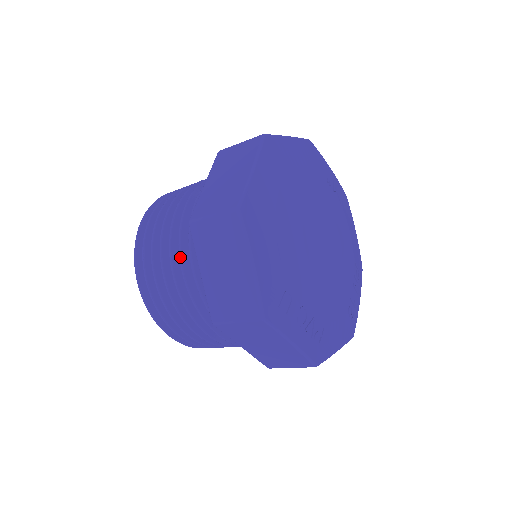
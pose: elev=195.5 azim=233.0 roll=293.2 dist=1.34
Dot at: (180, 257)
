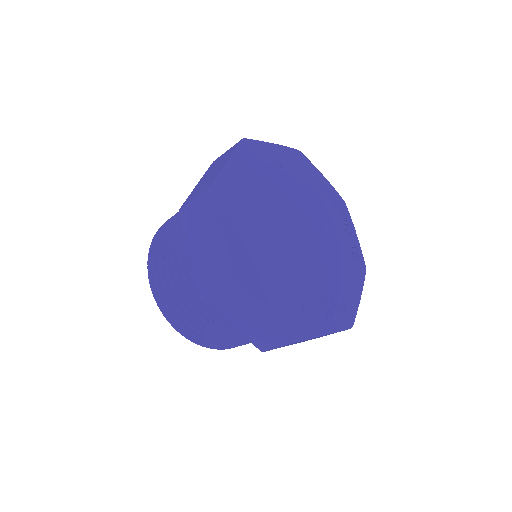
Dot at: (204, 312)
